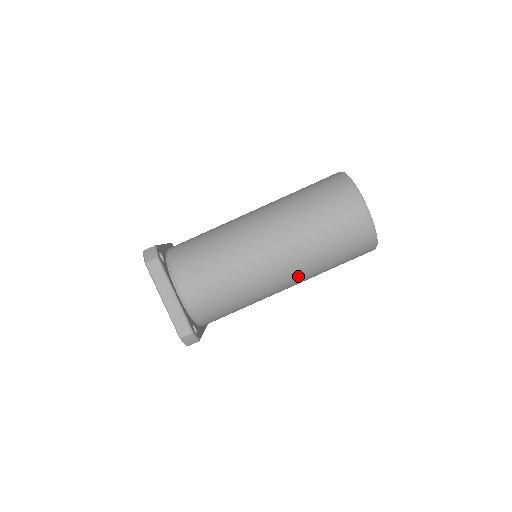
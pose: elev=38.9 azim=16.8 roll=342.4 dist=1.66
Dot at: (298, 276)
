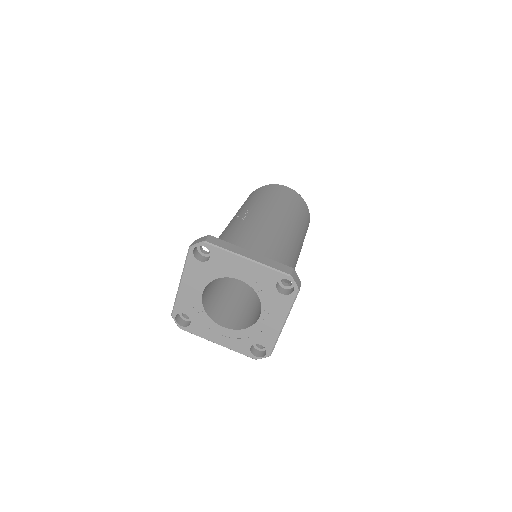
Dot at: (298, 234)
